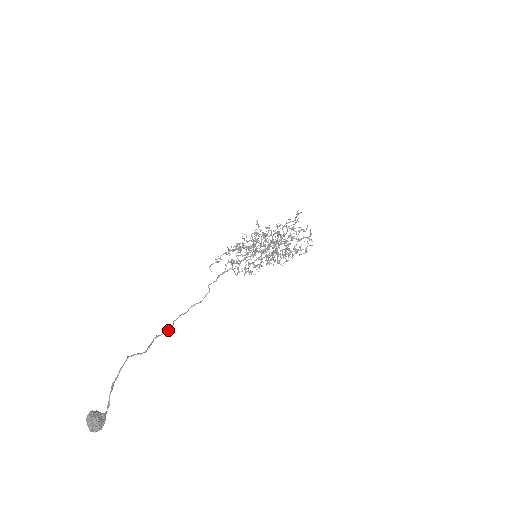
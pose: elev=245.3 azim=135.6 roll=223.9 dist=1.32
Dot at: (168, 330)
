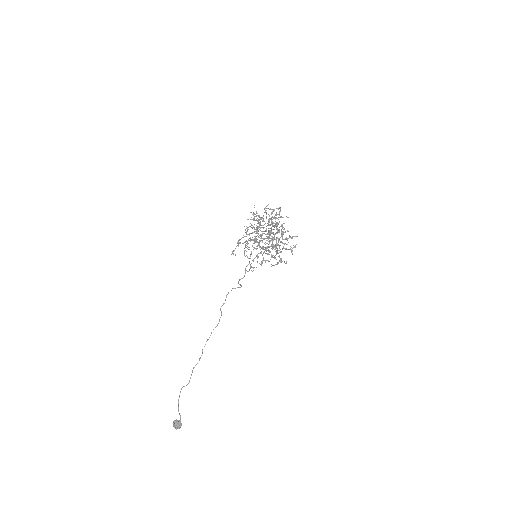
Dot at: occluded
